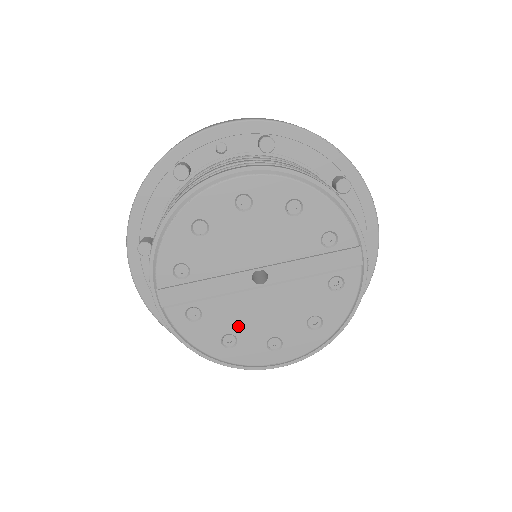
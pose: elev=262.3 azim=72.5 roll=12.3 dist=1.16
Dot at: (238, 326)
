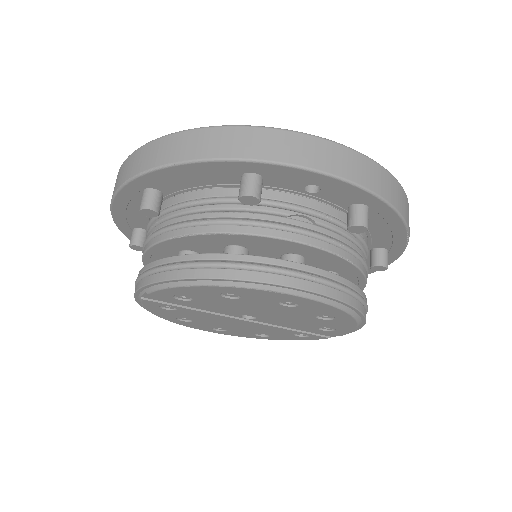
Dot at: (201, 320)
